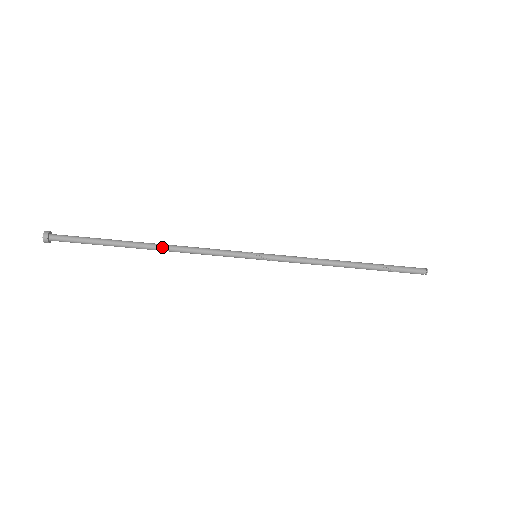
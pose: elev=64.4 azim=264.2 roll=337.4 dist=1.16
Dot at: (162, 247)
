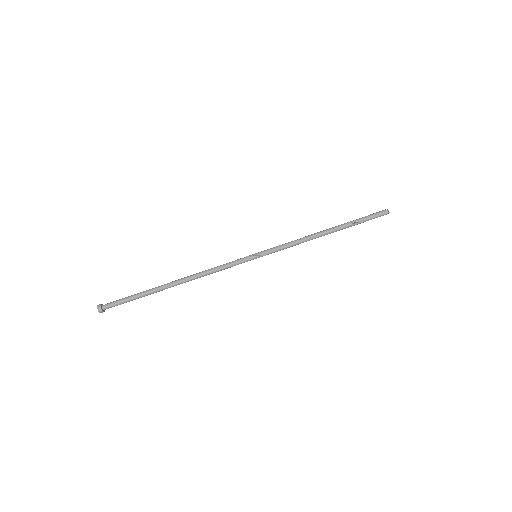
Dot at: (185, 281)
